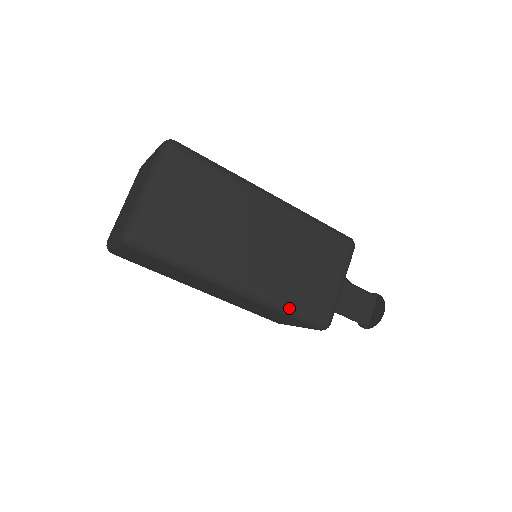
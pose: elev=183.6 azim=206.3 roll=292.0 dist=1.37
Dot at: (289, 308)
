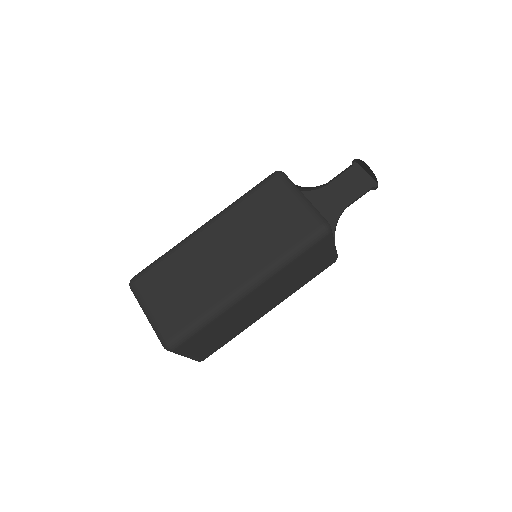
Dot at: (289, 254)
